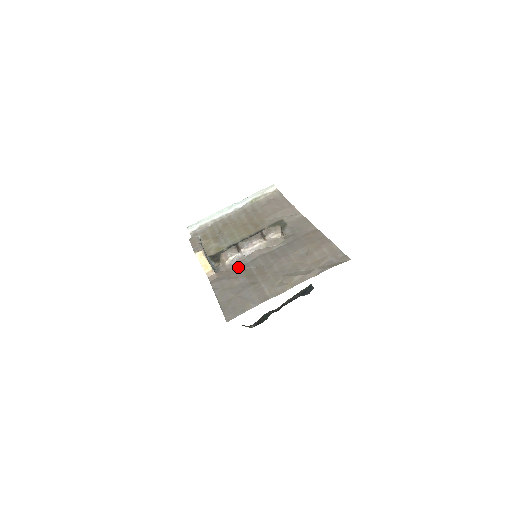
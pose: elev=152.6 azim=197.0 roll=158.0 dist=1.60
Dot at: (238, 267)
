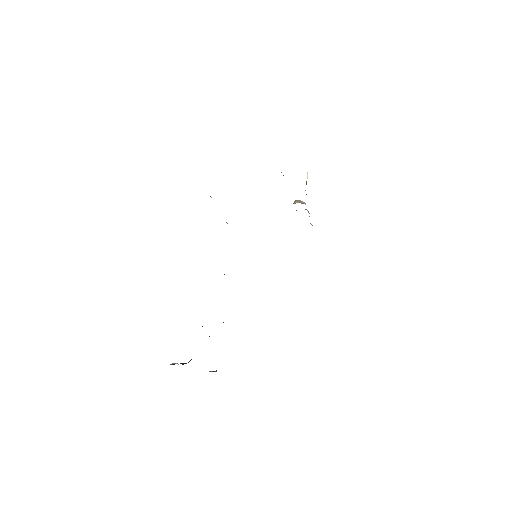
Dot at: occluded
